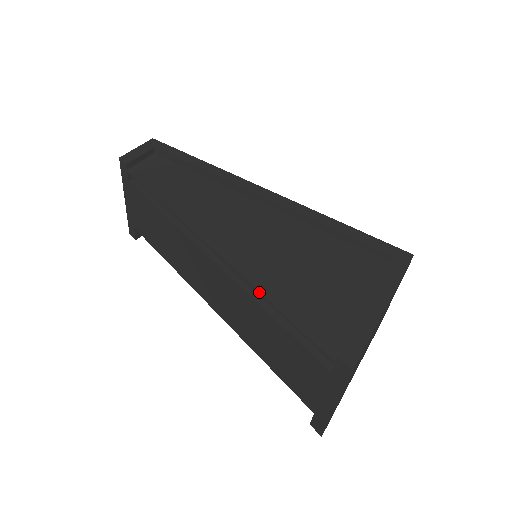
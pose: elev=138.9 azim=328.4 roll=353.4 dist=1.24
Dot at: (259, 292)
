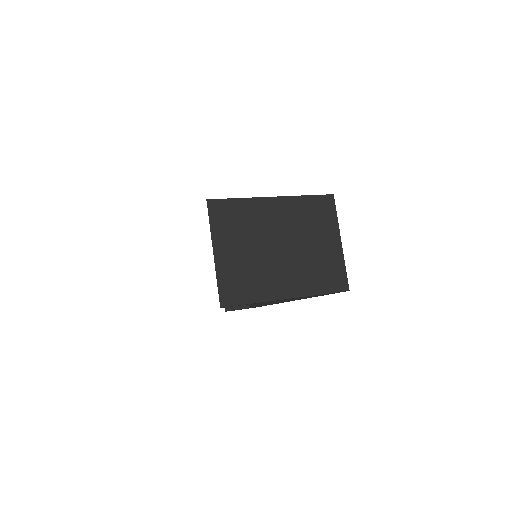
Dot at: occluded
